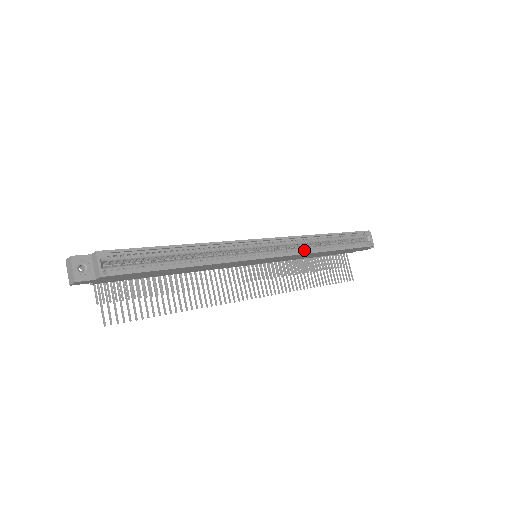
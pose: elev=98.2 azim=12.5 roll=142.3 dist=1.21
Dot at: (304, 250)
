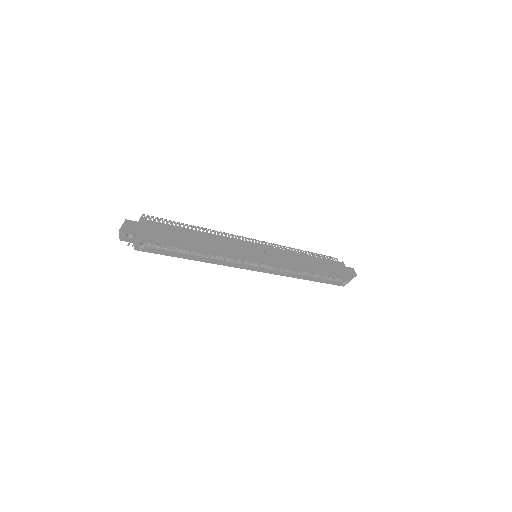
Dot at: (288, 273)
